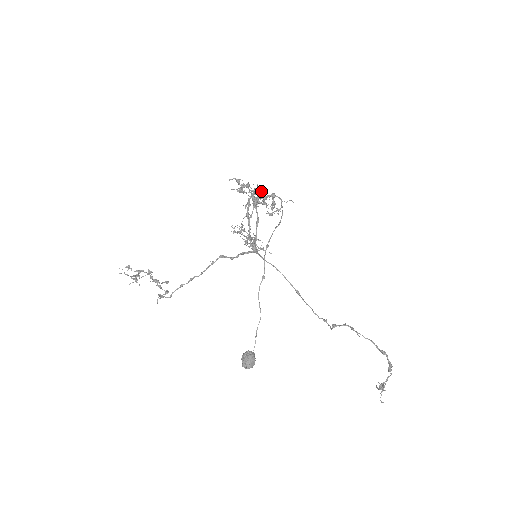
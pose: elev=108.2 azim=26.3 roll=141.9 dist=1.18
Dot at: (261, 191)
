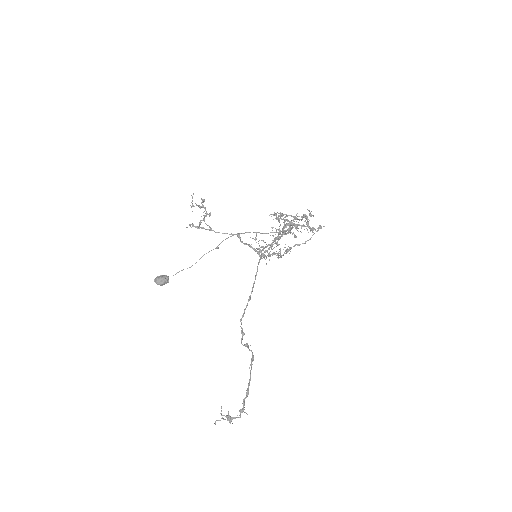
Dot at: occluded
